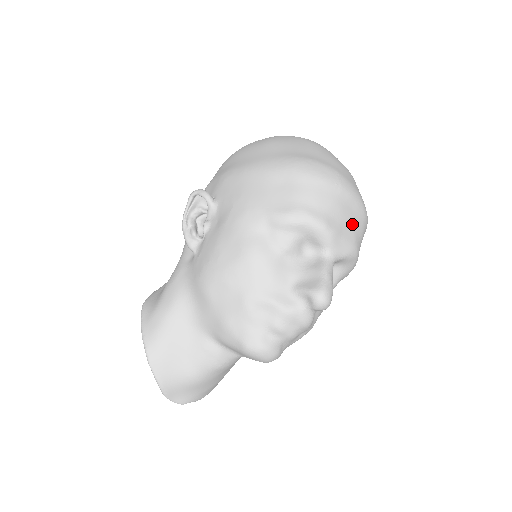
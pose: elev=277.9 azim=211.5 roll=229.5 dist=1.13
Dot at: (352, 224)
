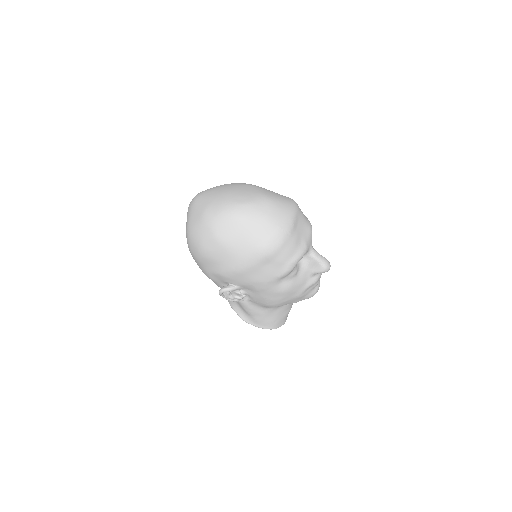
Dot at: (302, 228)
